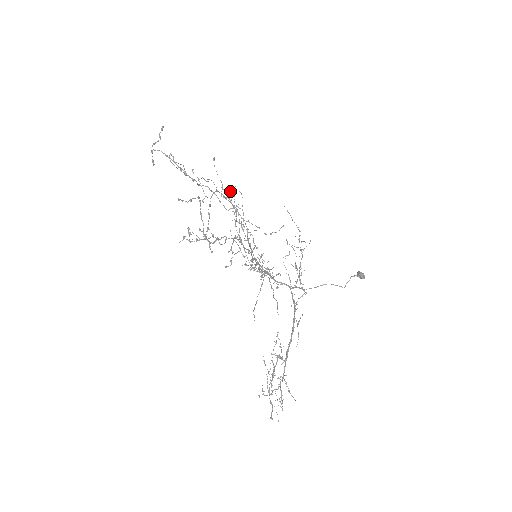
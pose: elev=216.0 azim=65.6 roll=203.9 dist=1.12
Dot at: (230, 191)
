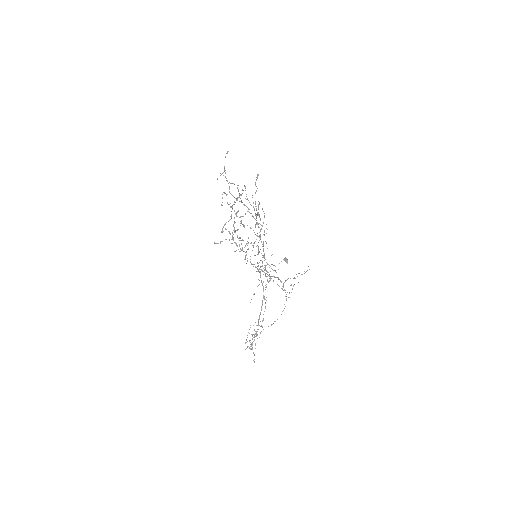
Dot at: occluded
